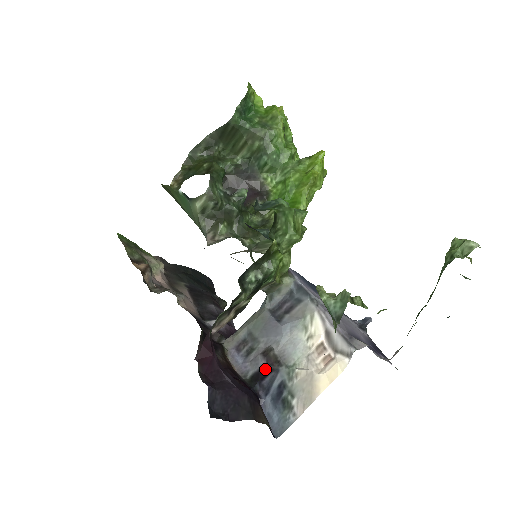
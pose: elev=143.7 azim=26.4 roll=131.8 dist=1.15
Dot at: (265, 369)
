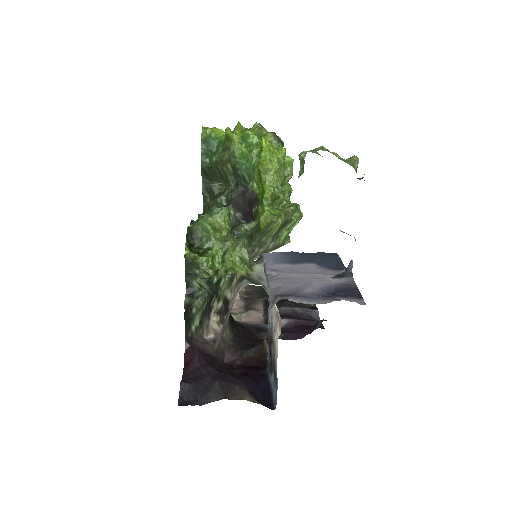
Dot at: (270, 351)
